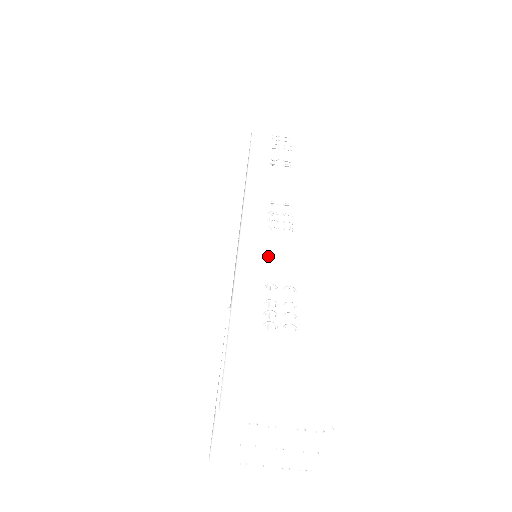
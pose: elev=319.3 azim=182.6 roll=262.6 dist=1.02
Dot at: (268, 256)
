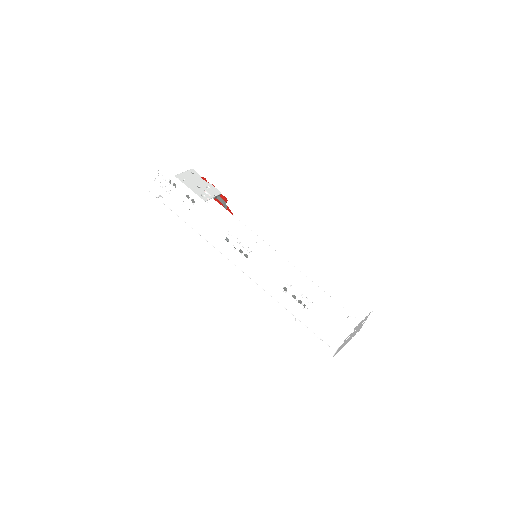
Dot at: (265, 274)
